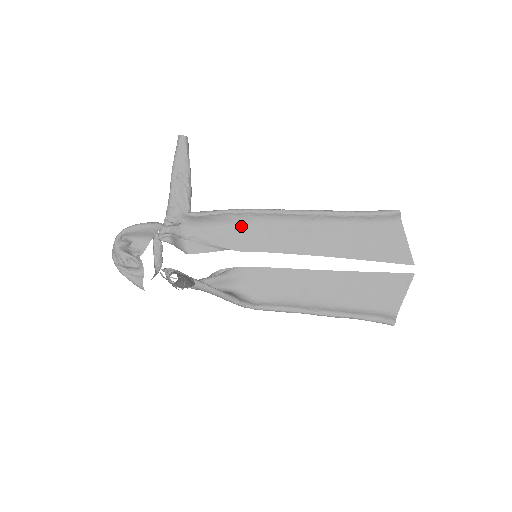
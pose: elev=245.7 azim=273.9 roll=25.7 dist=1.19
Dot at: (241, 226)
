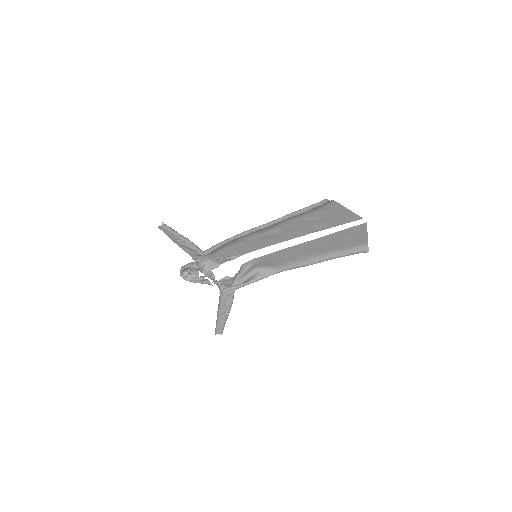
Dot at: (235, 244)
